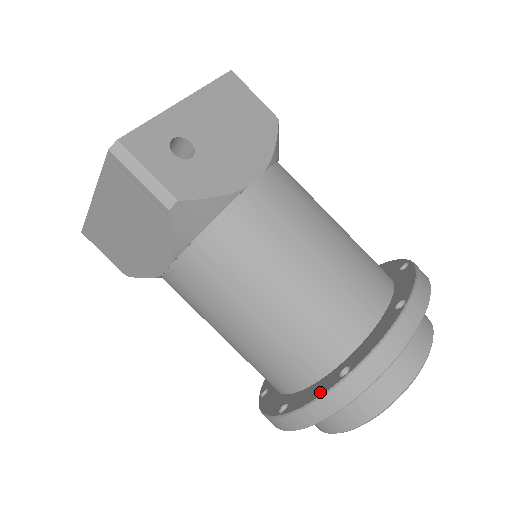
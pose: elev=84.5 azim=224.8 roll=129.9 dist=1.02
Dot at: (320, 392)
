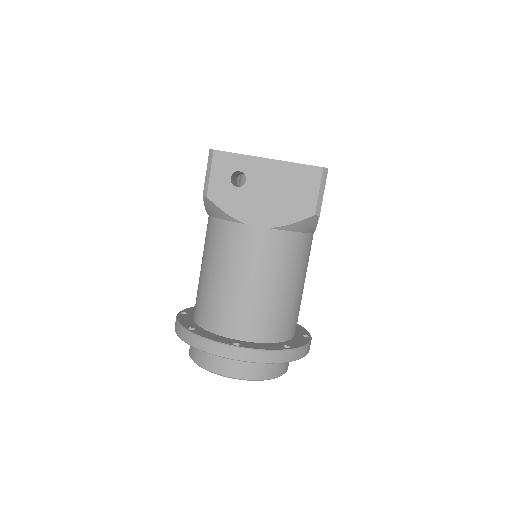
Dot at: (182, 322)
